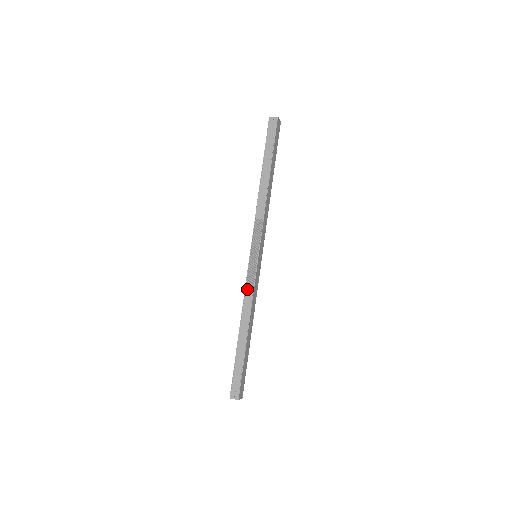
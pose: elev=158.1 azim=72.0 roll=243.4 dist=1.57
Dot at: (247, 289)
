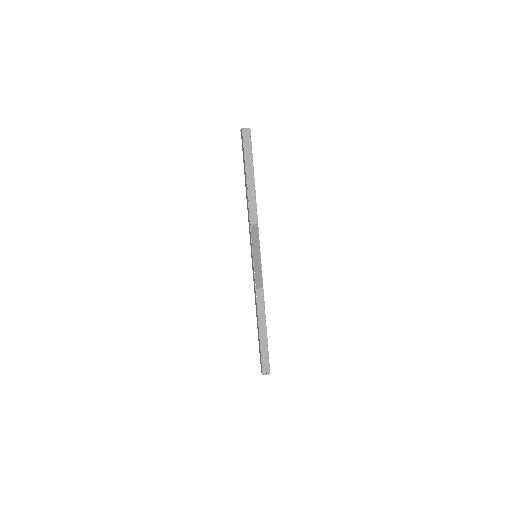
Dot at: (257, 286)
